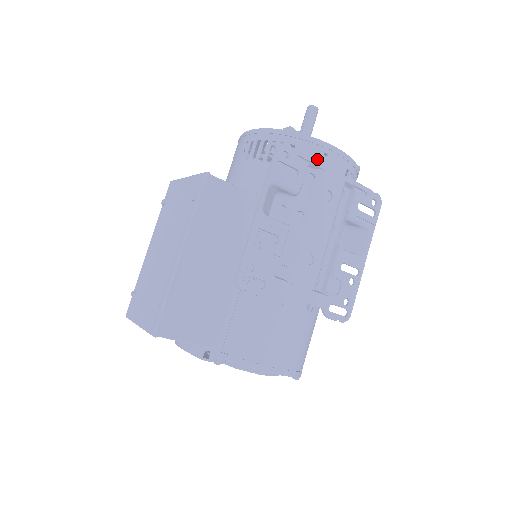
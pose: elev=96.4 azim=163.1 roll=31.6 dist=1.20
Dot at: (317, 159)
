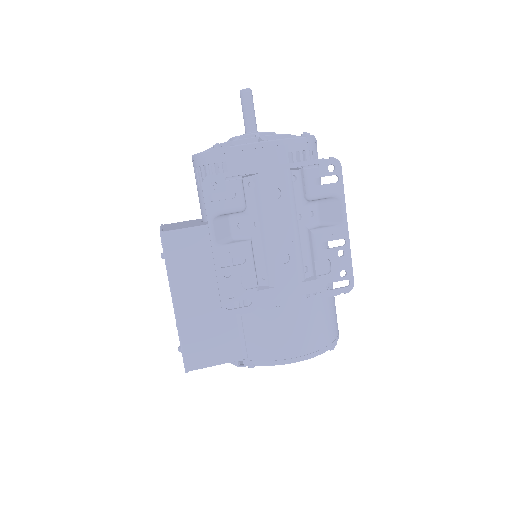
Dot at: (250, 164)
